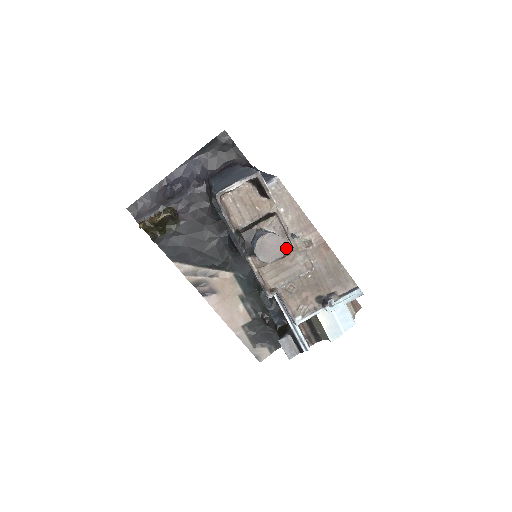
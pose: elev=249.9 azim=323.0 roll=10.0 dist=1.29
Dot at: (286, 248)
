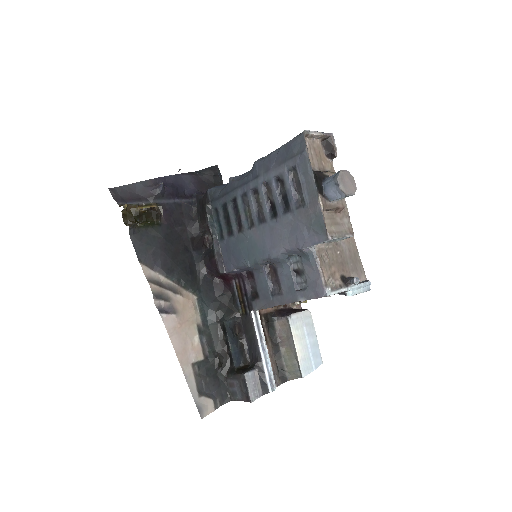
Dot at: (342, 202)
